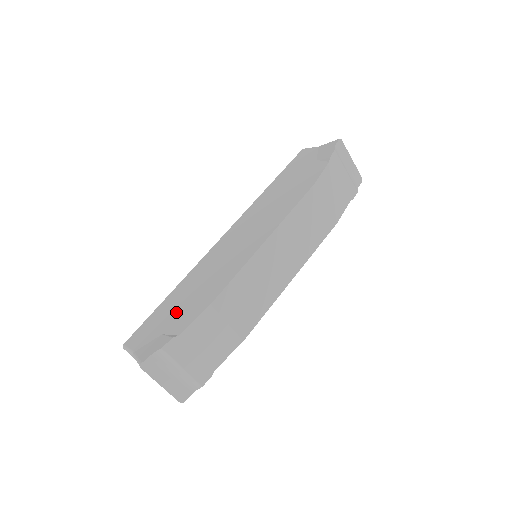
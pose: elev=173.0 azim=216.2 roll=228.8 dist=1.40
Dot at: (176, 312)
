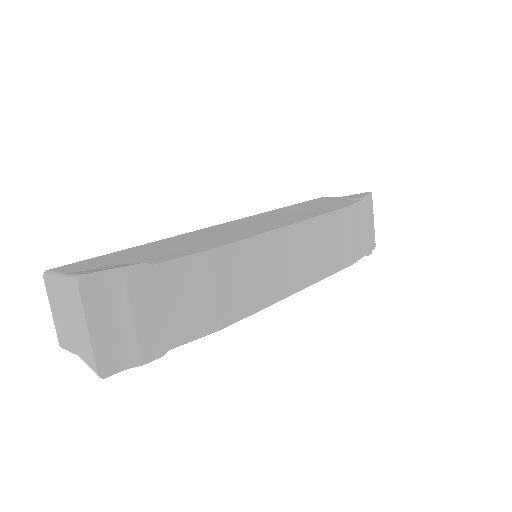
Dot at: (148, 253)
